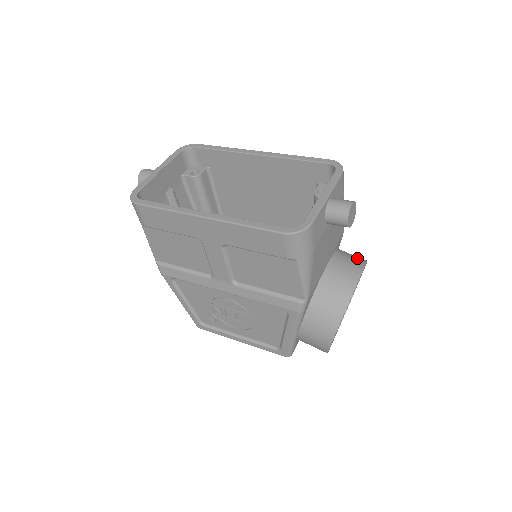
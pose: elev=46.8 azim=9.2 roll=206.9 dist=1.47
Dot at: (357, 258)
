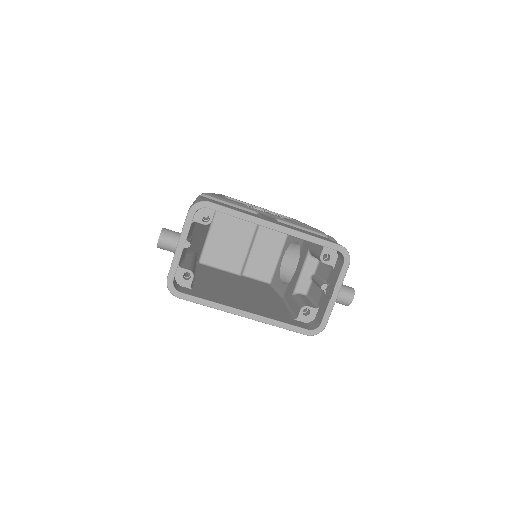
Dot at: occluded
